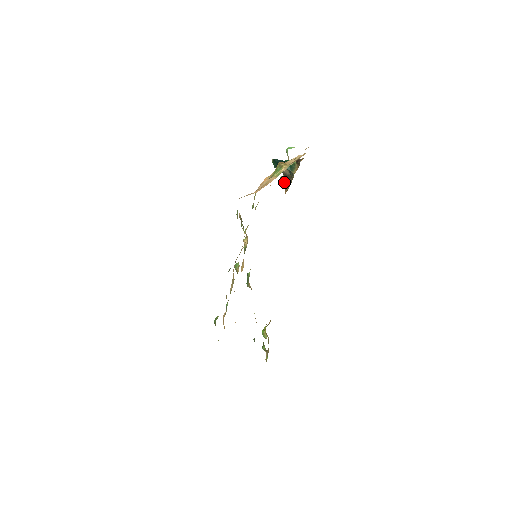
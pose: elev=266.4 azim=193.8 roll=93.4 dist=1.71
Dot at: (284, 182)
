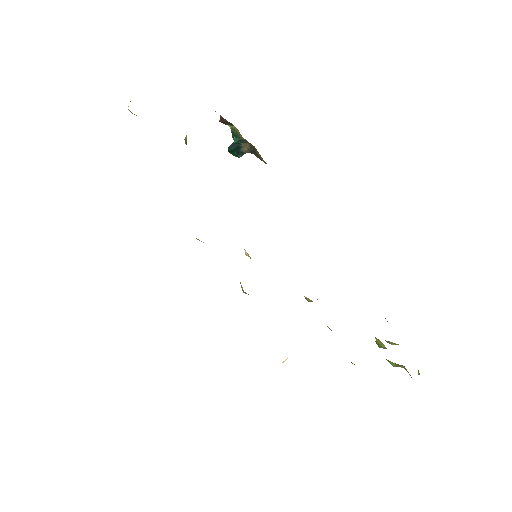
Dot at: occluded
